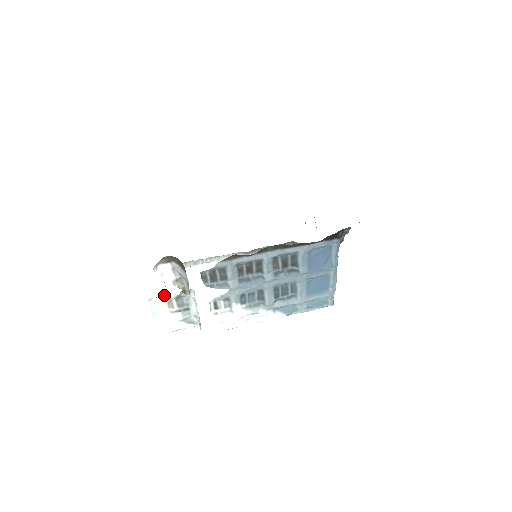
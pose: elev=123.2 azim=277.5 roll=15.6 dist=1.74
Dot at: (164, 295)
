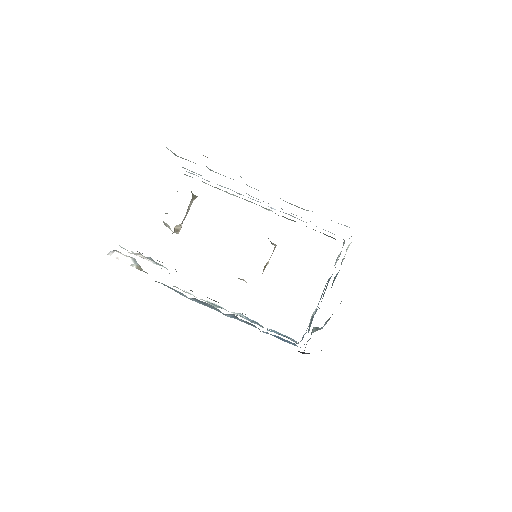
Dot at: occluded
